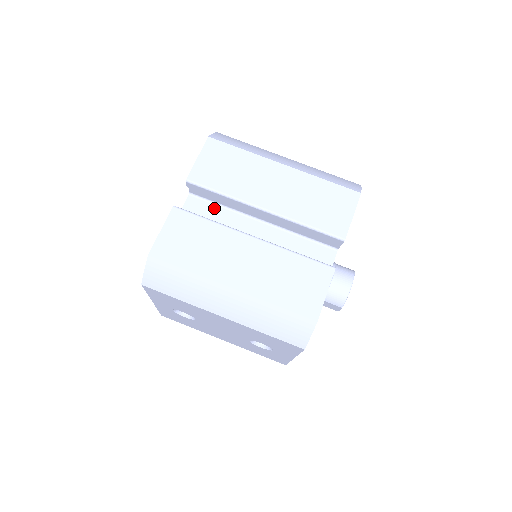
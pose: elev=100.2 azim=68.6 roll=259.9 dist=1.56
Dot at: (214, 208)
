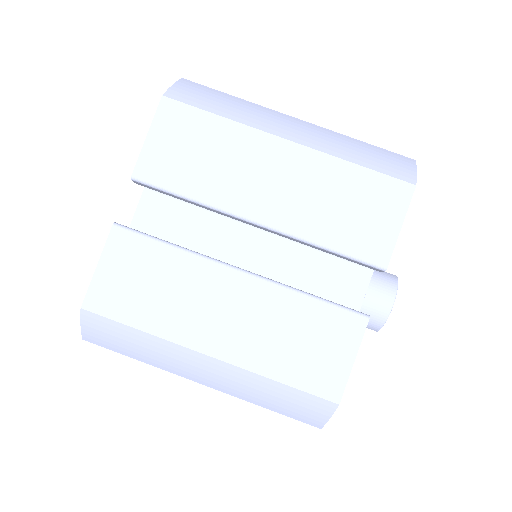
Dot at: (184, 209)
